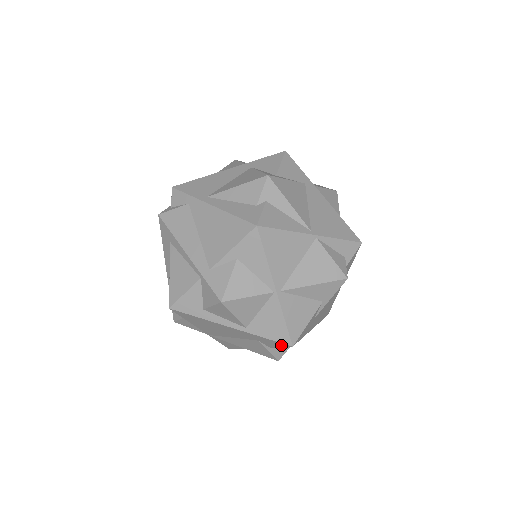
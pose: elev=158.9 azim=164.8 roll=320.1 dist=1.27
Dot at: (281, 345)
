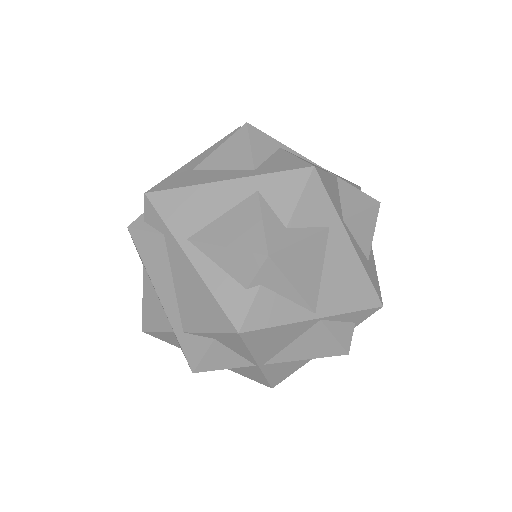
Dot at: occluded
